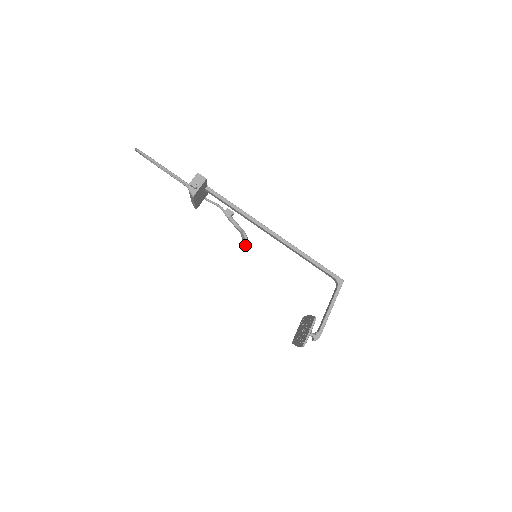
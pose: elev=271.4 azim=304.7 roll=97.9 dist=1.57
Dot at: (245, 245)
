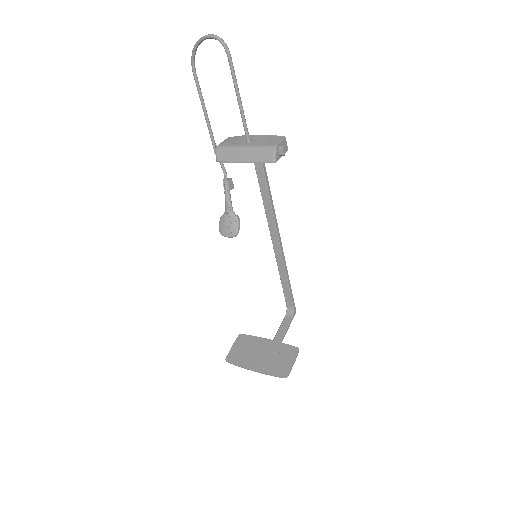
Dot at: (225, 230)
